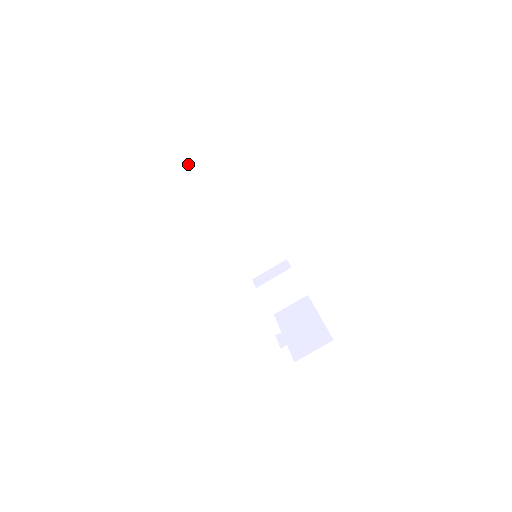
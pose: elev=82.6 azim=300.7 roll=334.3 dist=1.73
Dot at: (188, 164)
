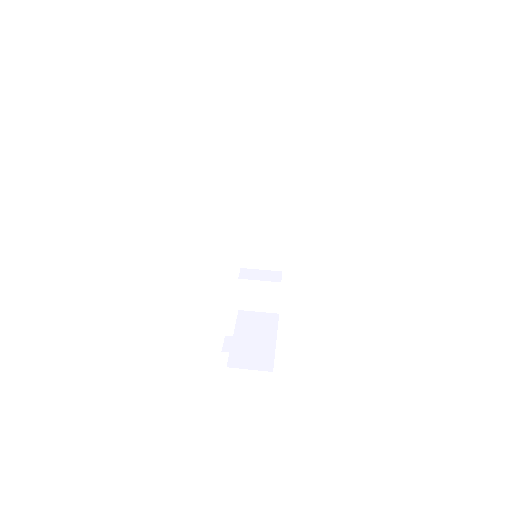
Dot at: (252, 132)
